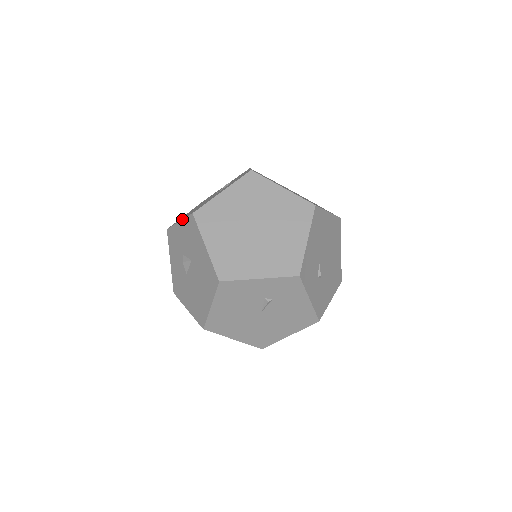
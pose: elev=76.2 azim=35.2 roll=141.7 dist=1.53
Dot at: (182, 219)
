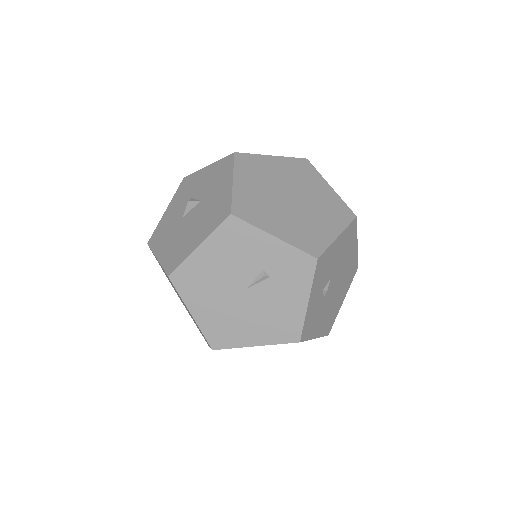
Dot at: occluded
